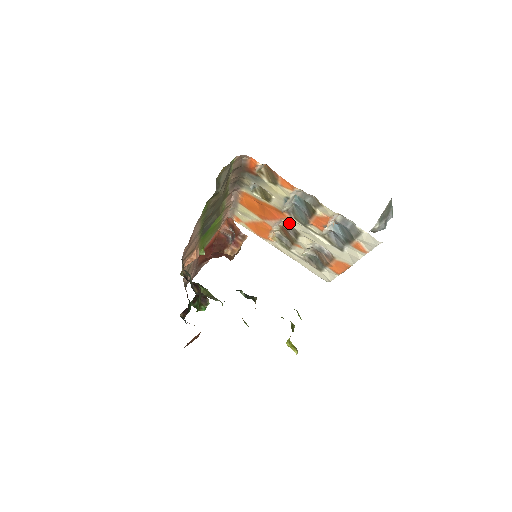
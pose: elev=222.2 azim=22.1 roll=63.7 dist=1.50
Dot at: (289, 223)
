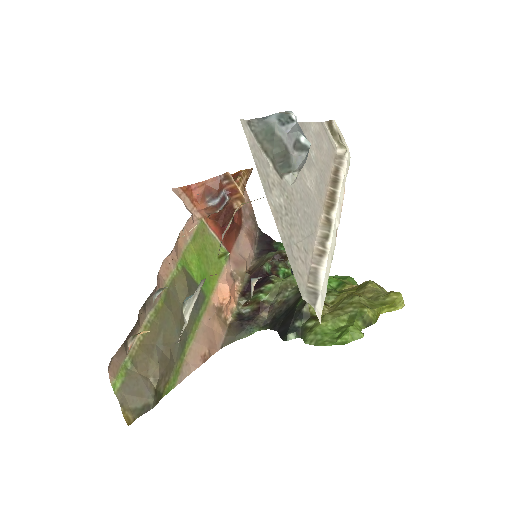
Dot at: occluded
